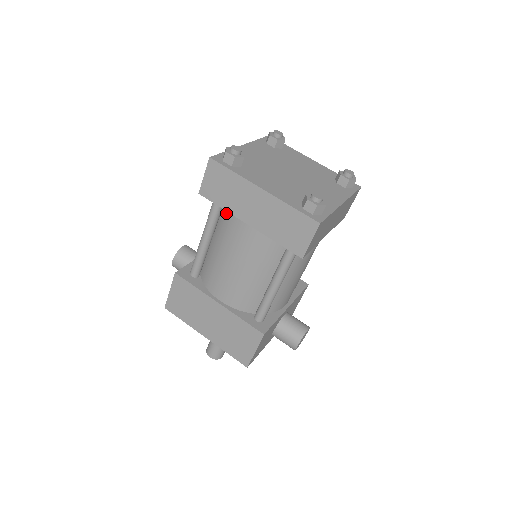
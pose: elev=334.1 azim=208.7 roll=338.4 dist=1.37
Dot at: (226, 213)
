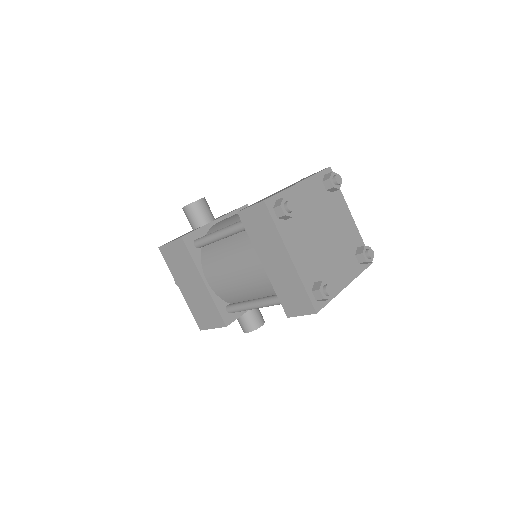
Dot at: occluded
